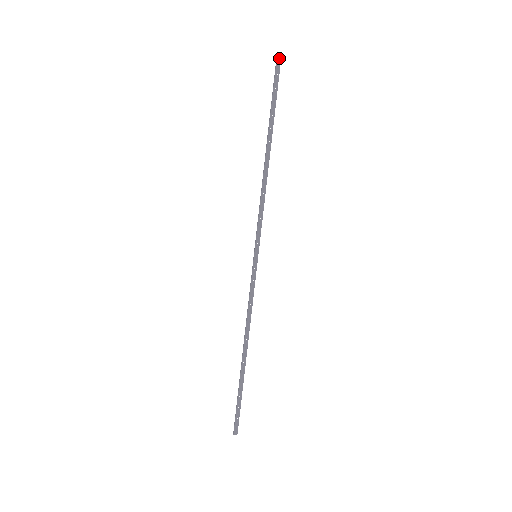
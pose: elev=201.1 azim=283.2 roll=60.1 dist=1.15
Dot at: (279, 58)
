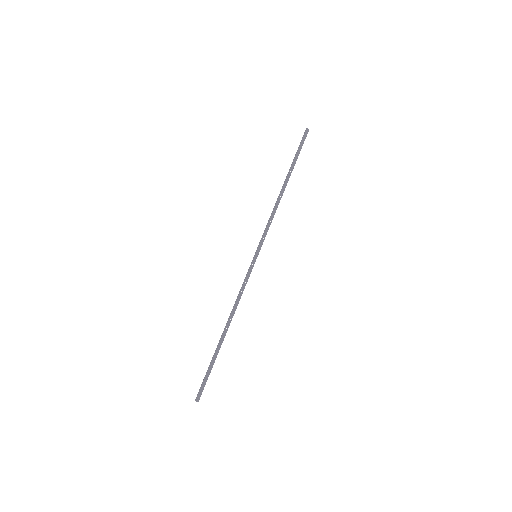
Dot at: (307, 131)
